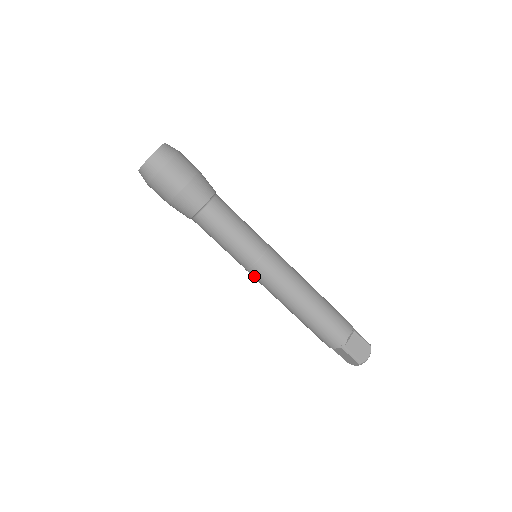
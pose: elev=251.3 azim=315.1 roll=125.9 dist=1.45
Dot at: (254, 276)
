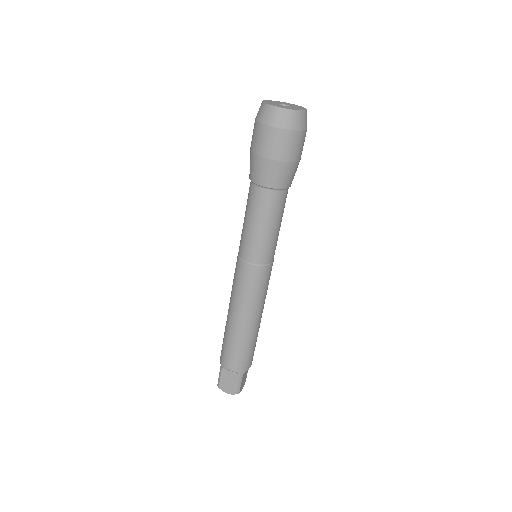
Dot at: (248, 274)
